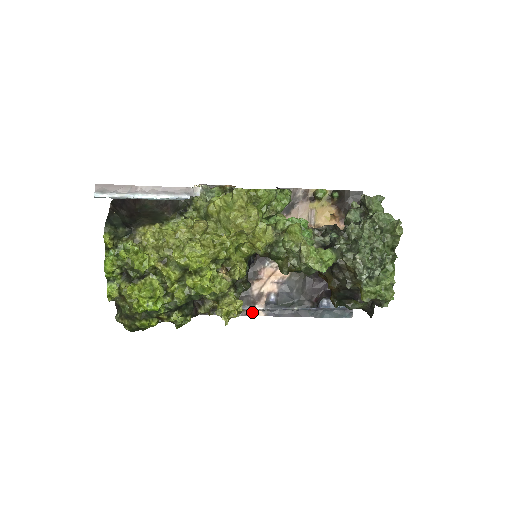
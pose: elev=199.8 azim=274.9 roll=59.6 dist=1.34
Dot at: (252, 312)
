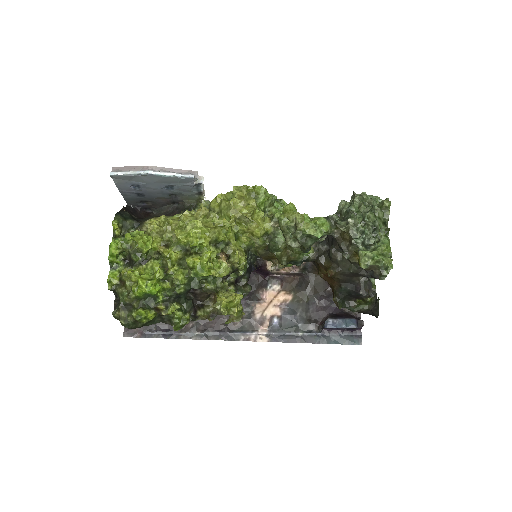
Dot at: (255, 337)
